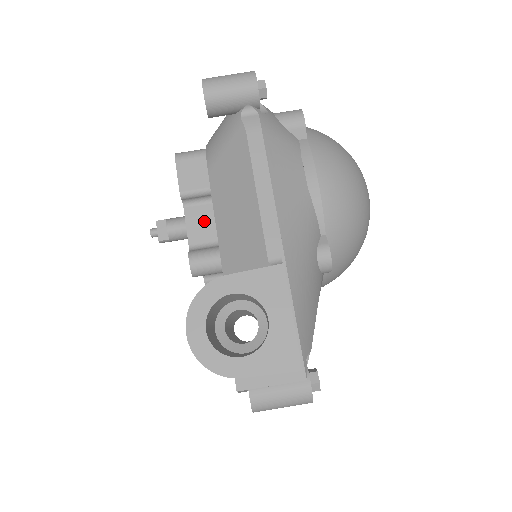
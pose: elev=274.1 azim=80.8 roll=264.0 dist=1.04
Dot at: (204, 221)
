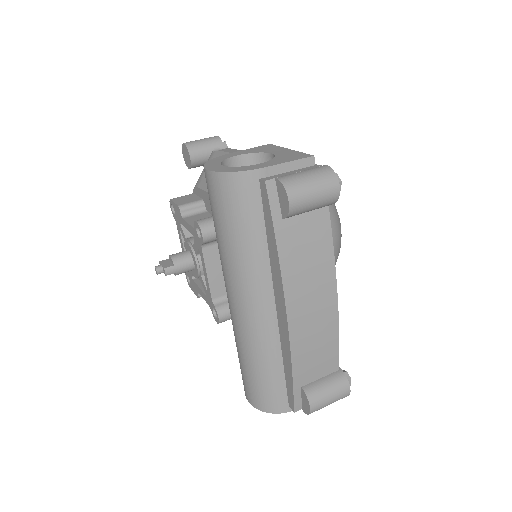
Dot at: (202, 218)
